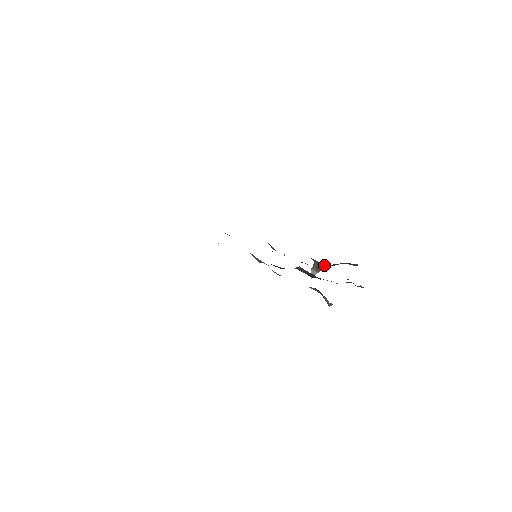
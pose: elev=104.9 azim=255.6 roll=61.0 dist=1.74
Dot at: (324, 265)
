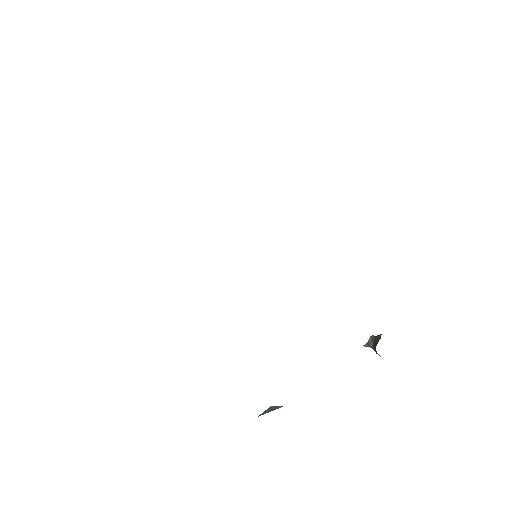
Dot at: occluded
